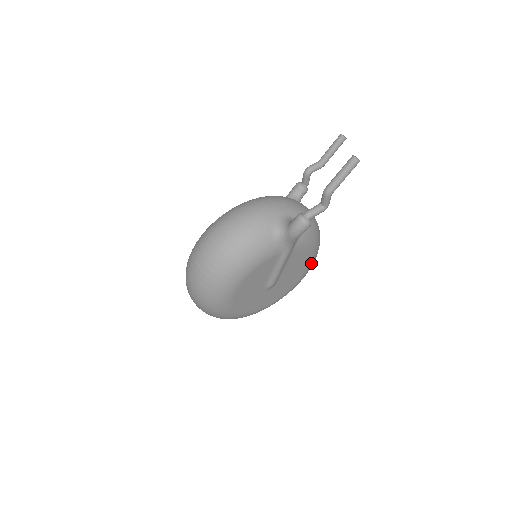
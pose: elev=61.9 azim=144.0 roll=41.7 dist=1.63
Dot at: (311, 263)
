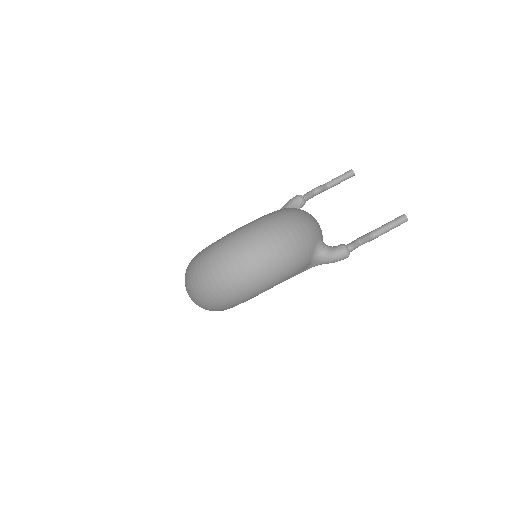
Dot at: occluded
